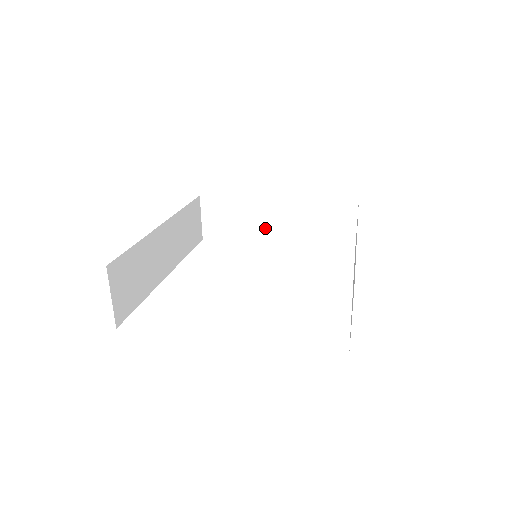
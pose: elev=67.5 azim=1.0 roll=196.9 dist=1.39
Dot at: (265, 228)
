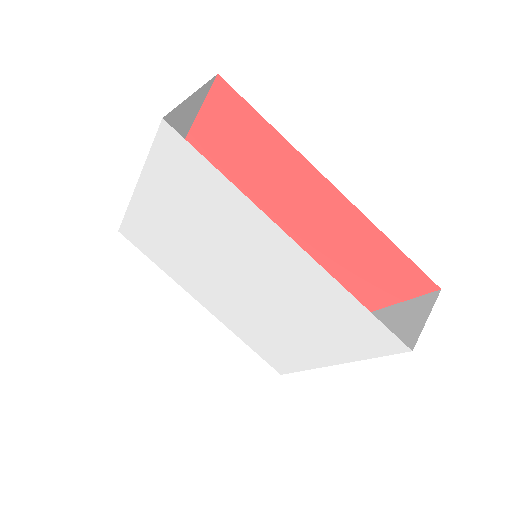
Dot at: occluded
